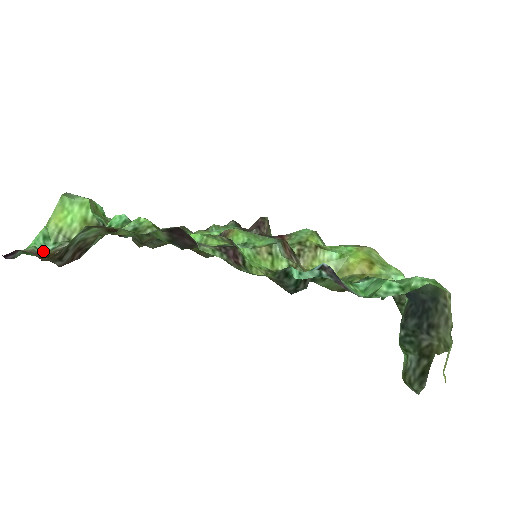
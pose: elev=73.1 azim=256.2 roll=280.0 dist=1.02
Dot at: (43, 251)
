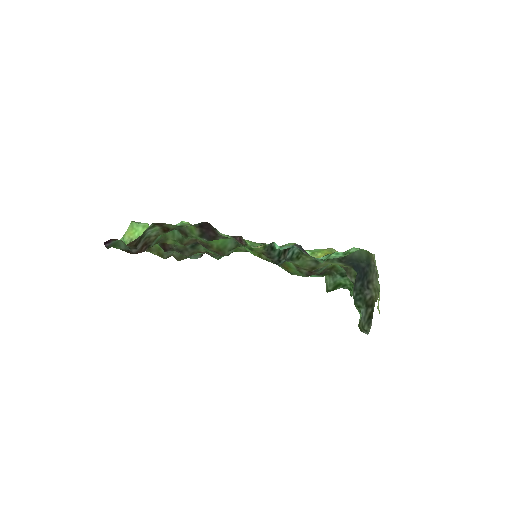
Dot at: occluded
